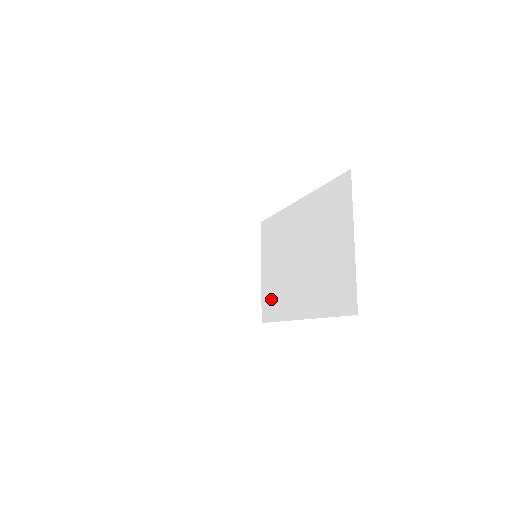
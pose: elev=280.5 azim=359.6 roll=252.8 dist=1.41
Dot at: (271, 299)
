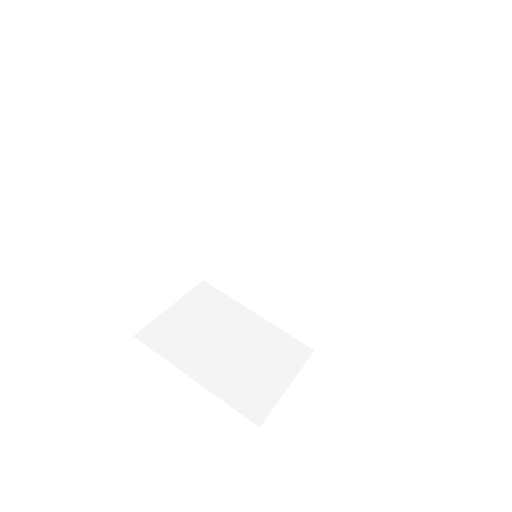
Dot at: (298, 313)
